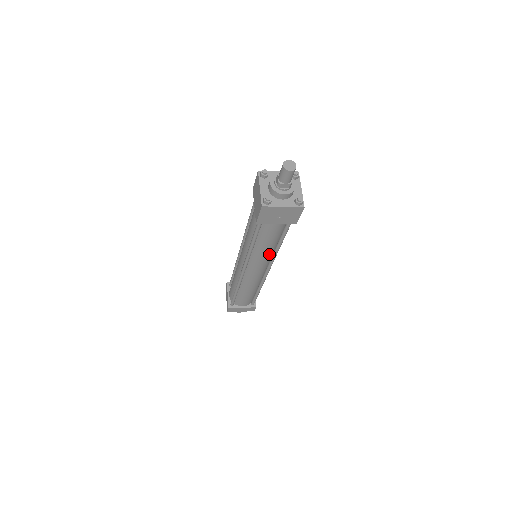
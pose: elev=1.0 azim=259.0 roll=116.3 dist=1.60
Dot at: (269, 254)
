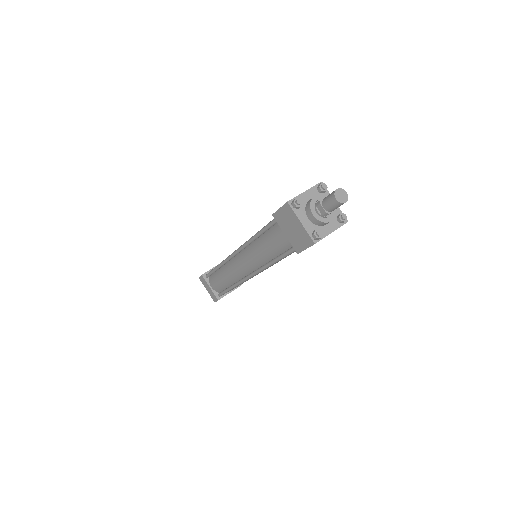
Dot at: occluded
